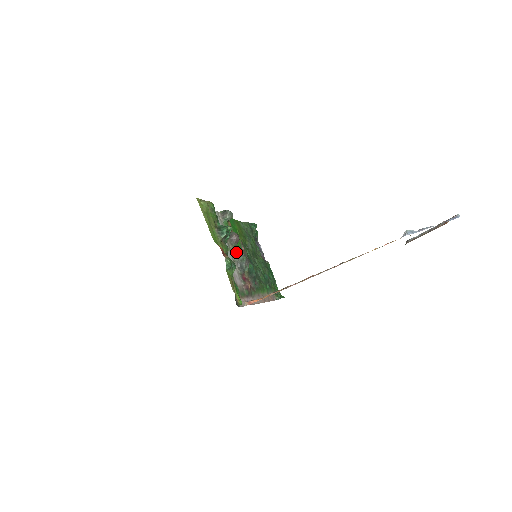
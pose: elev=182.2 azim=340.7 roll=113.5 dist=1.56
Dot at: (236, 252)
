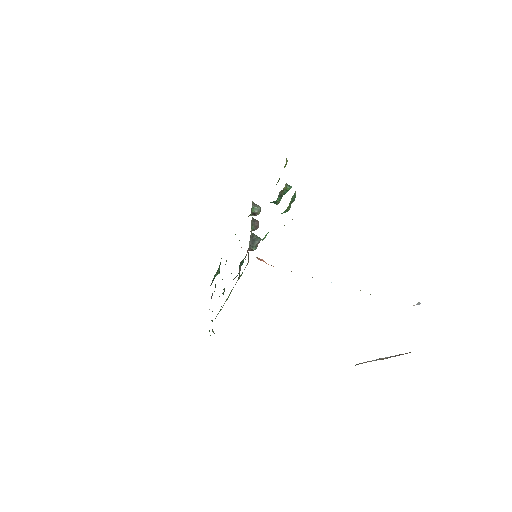
Dot at: occluded
